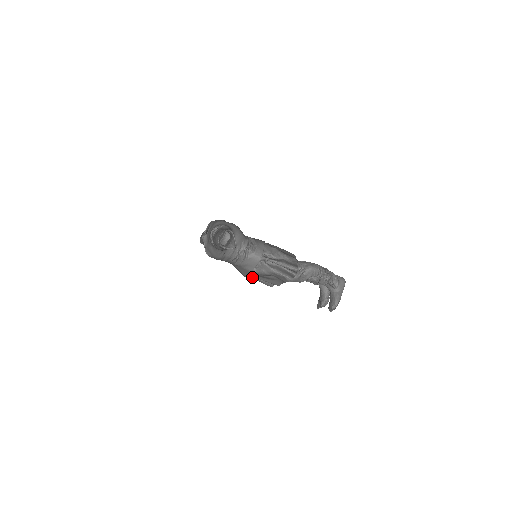
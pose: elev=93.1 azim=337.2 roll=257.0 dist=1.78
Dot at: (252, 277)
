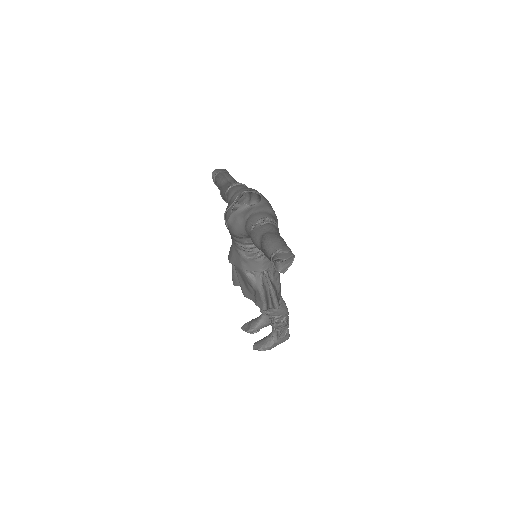
Dot at: (232, 266)
